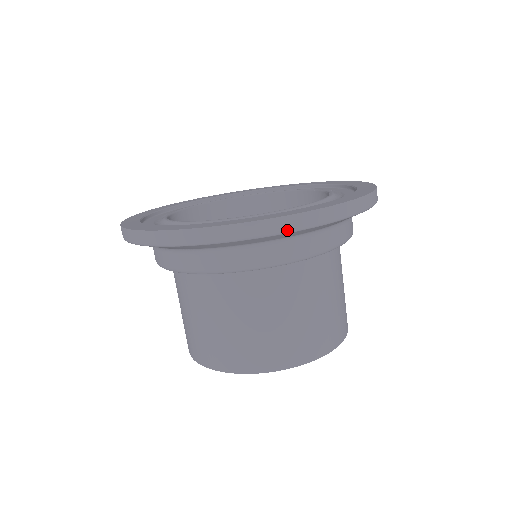
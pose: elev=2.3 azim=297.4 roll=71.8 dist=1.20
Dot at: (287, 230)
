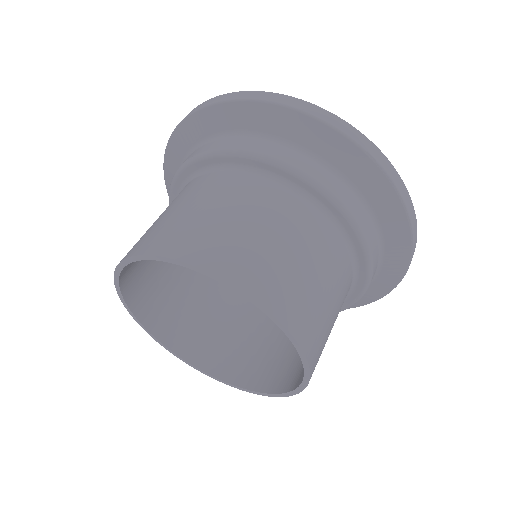
Dot at: (240, 98)
